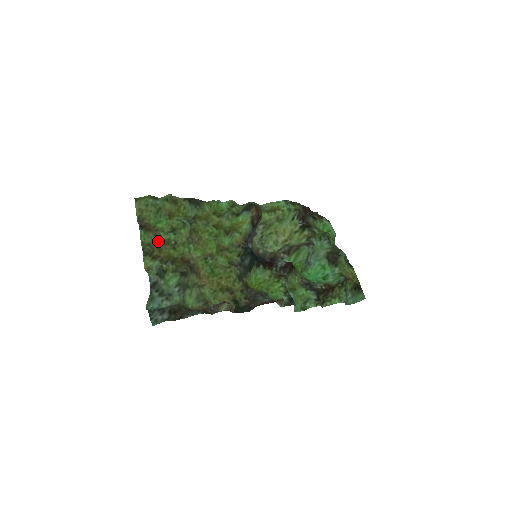
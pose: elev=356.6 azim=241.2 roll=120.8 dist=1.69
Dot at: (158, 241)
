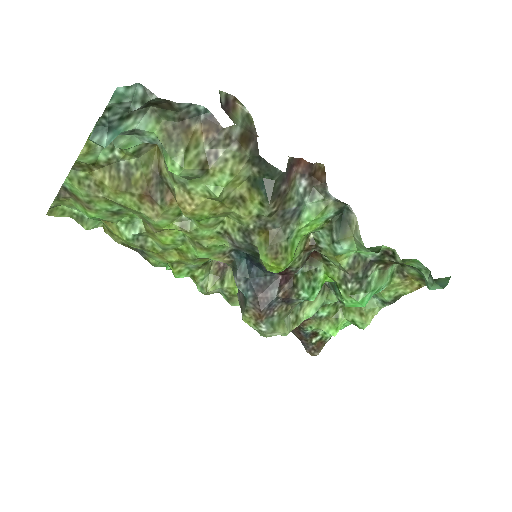
Dot at: (94, 198)
